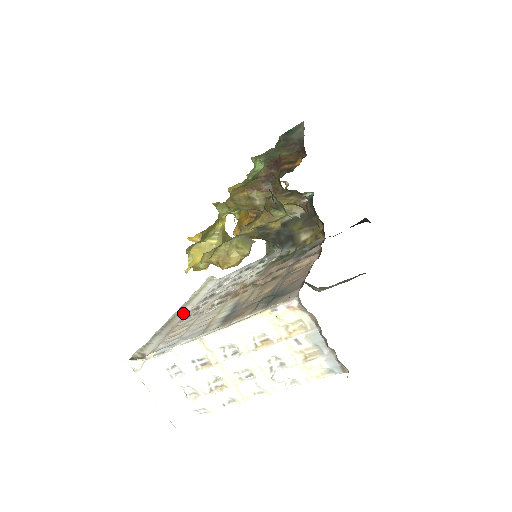
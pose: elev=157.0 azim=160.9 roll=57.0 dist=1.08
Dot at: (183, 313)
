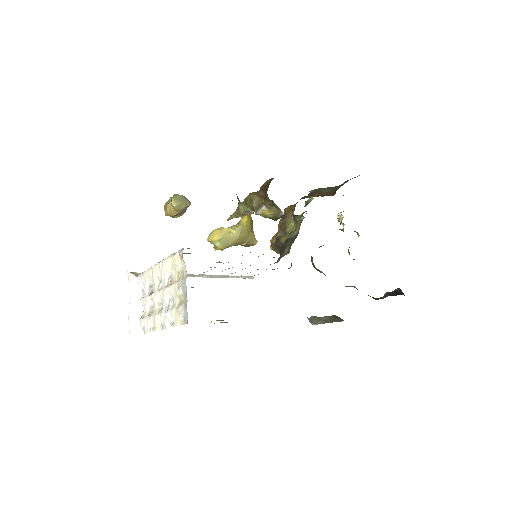
Dot at: (196, 276)
